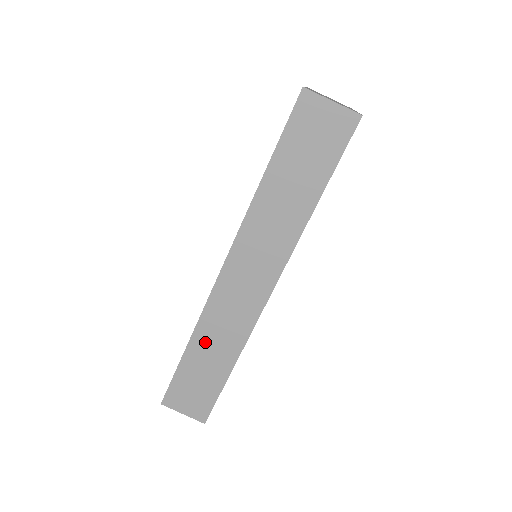
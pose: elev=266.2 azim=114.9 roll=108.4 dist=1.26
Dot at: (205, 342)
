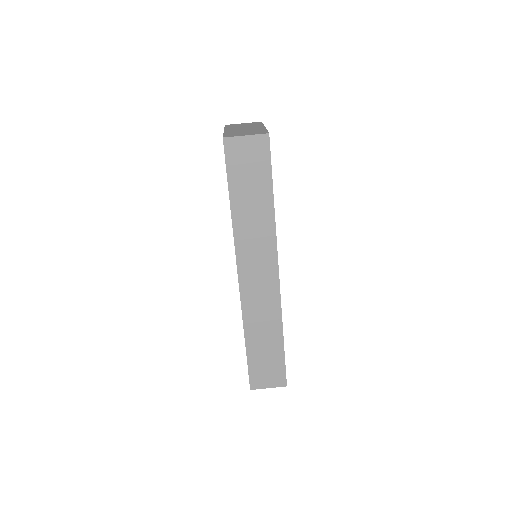
Dot at: (255, 331)
